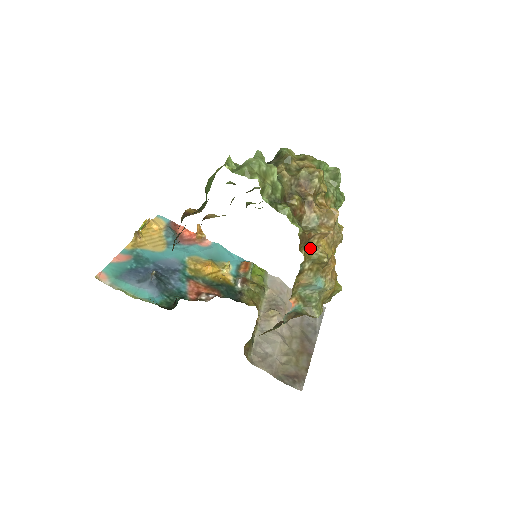
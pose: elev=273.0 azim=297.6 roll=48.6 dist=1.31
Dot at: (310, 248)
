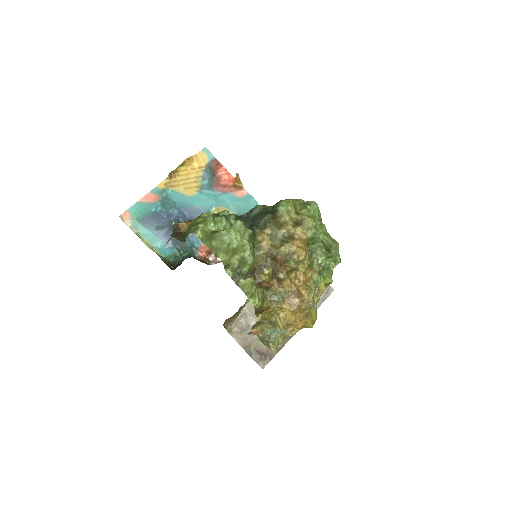
Dot at: (272, 311)
